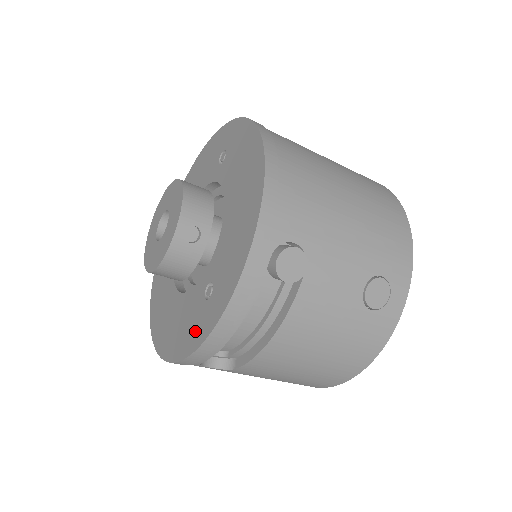
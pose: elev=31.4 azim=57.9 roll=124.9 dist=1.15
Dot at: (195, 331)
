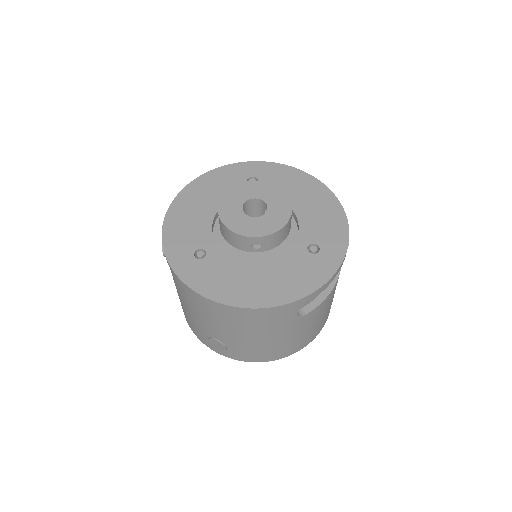
Dot at: (316, 272)
